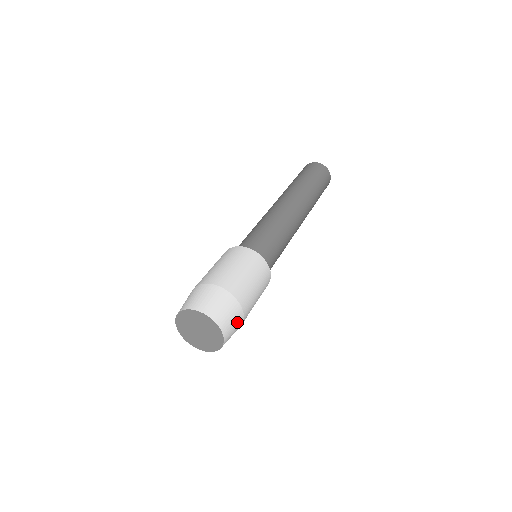
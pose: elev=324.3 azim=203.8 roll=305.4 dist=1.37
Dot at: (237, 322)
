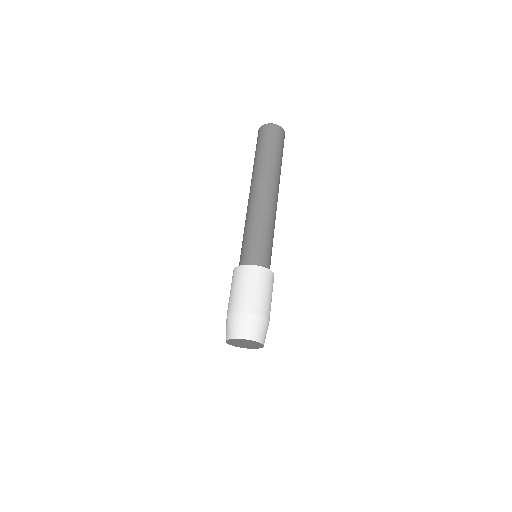
Dot at: (261, 325)
